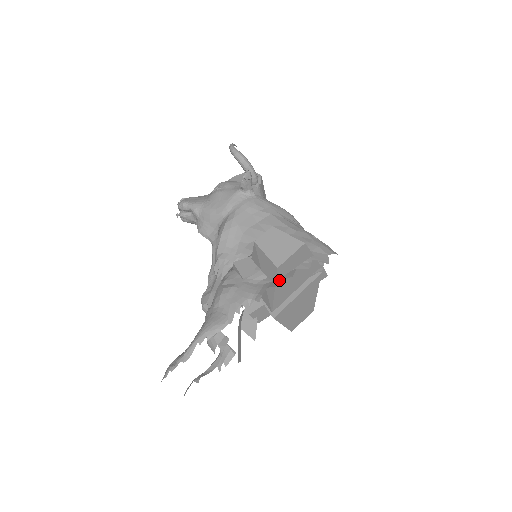
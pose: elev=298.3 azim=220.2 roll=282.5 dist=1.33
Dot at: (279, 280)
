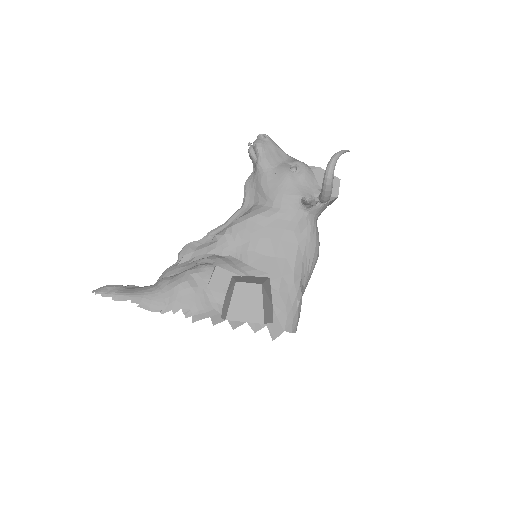
Dot at: (224, 320)
